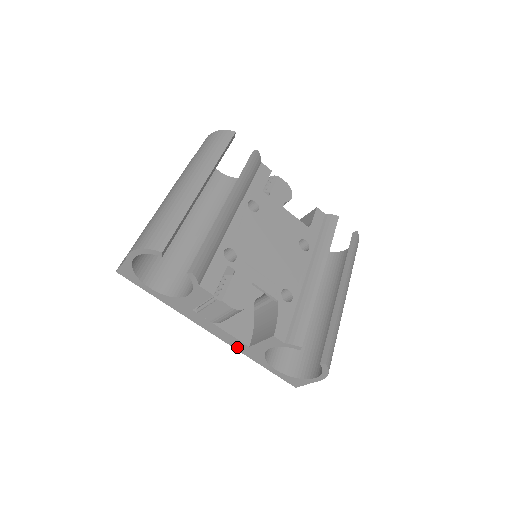
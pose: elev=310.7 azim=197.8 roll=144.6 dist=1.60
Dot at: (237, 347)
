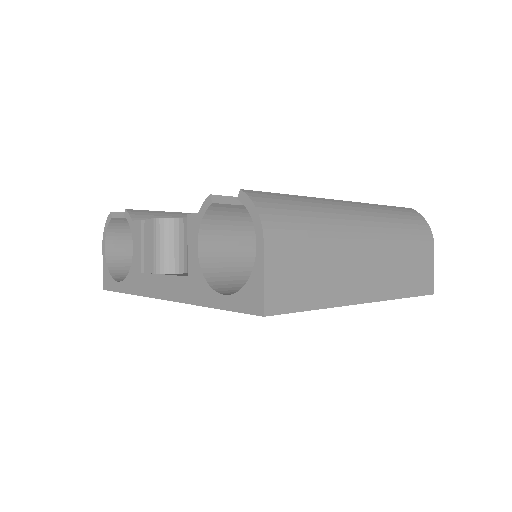
Dot at: (183, 296)
